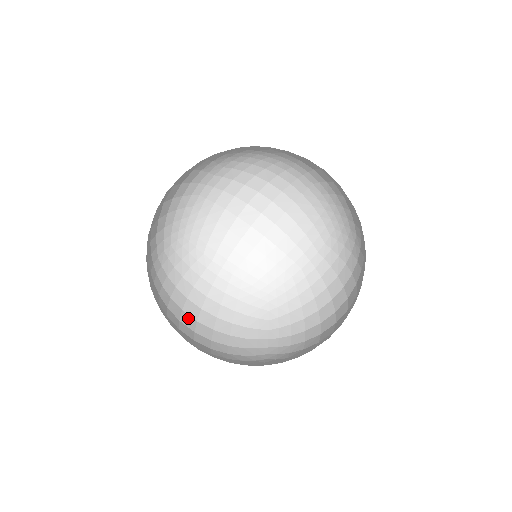
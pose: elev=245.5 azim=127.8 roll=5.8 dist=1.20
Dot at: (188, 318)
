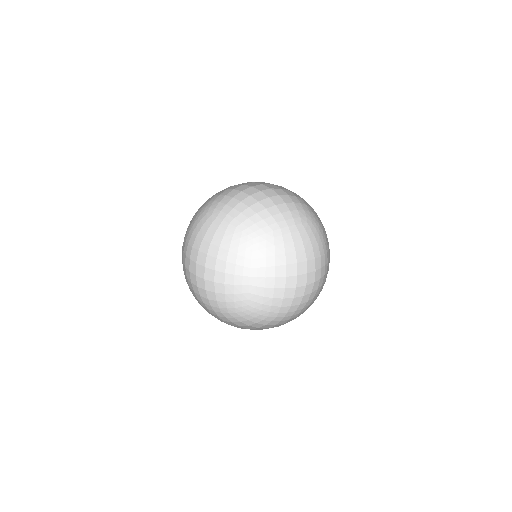
Dot at: occluded
